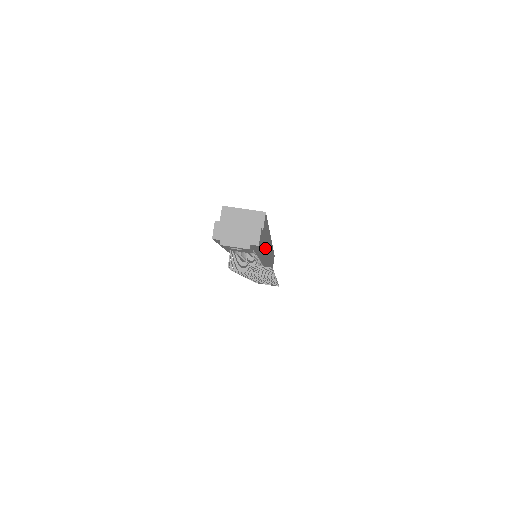
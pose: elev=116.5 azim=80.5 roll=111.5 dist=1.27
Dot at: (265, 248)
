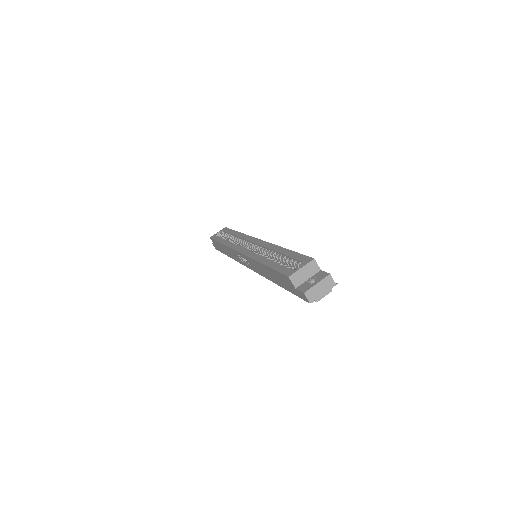
Dot at: occluded
